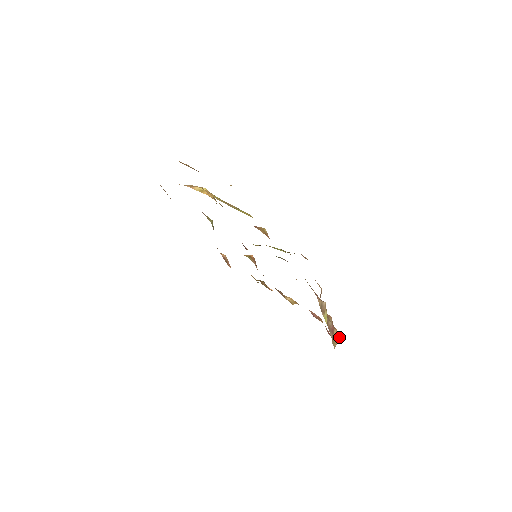
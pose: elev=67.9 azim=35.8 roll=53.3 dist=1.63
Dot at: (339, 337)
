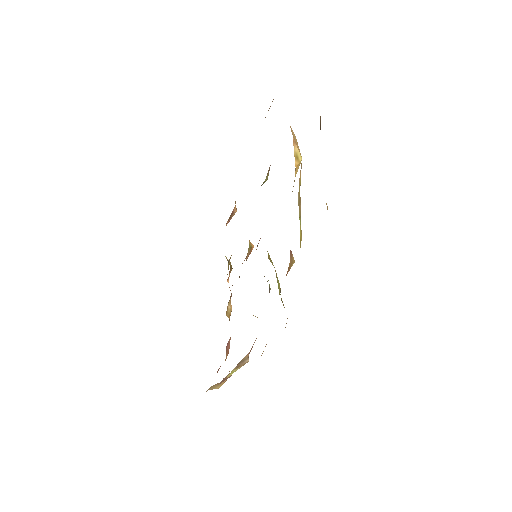
Dot at: occluded
